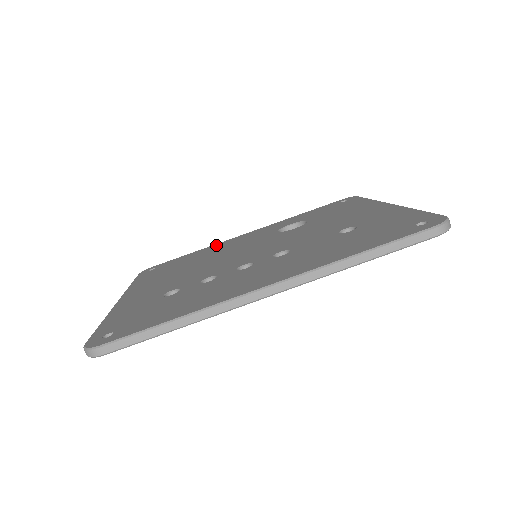
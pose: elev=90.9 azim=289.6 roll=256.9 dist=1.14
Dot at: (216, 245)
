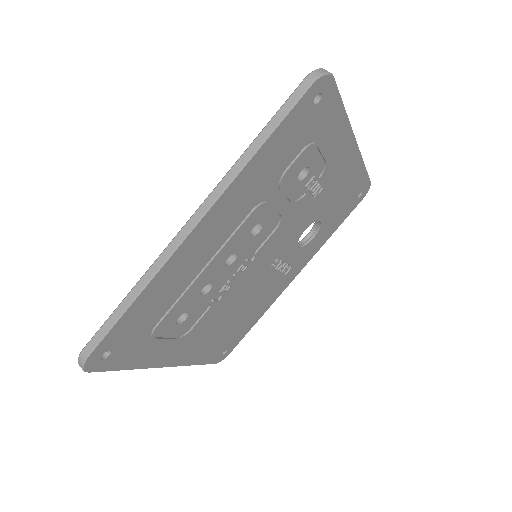
Dot at: occluded
